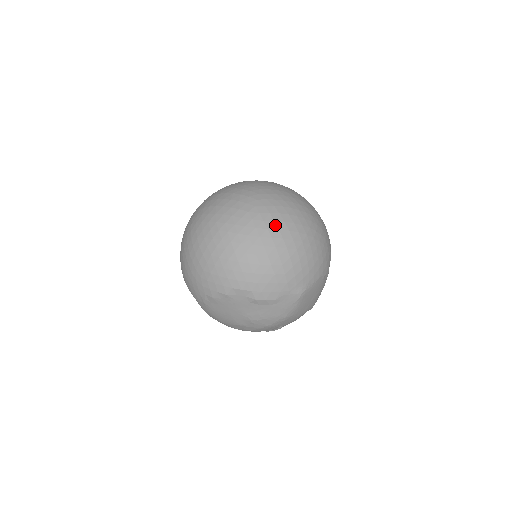
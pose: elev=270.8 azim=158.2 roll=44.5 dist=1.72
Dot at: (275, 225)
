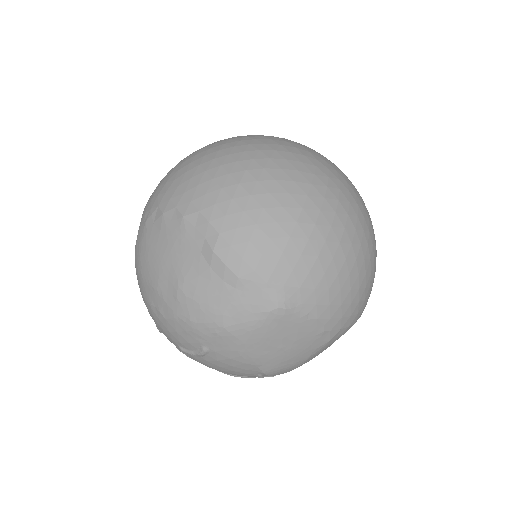
Dot at: (324, 190)
